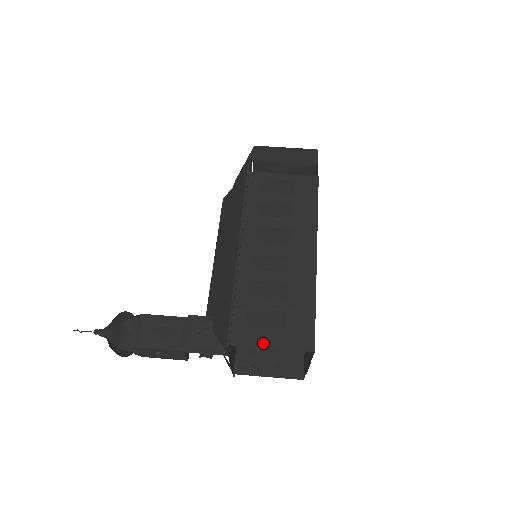
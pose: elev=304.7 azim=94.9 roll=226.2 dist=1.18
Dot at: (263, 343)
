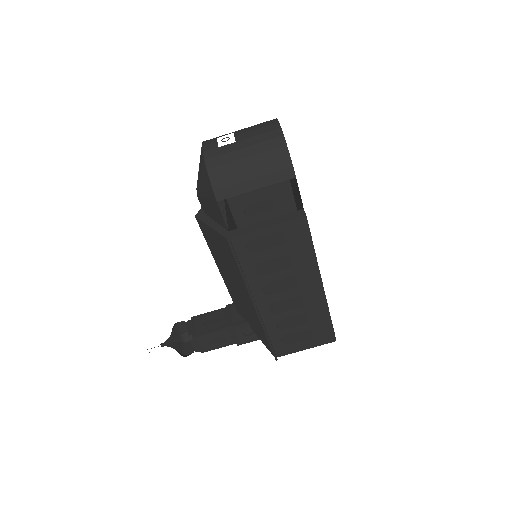
Dot at: (300, 349)
